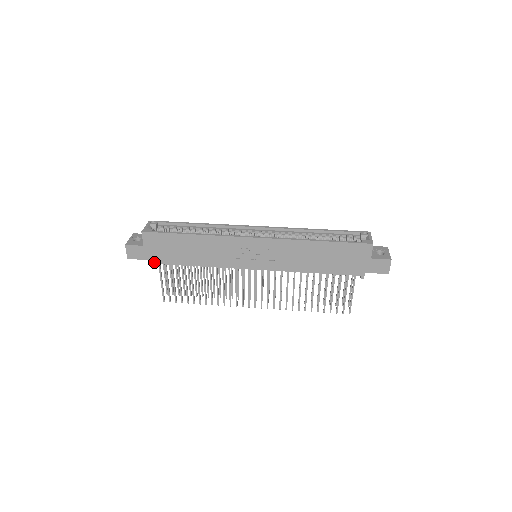
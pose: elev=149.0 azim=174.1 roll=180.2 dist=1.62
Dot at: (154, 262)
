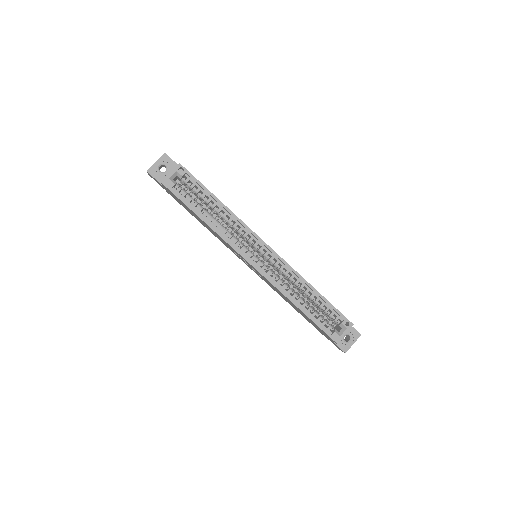
Dot at: occluded
